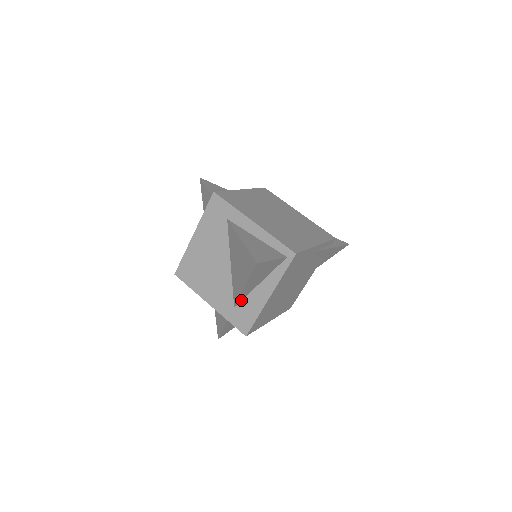
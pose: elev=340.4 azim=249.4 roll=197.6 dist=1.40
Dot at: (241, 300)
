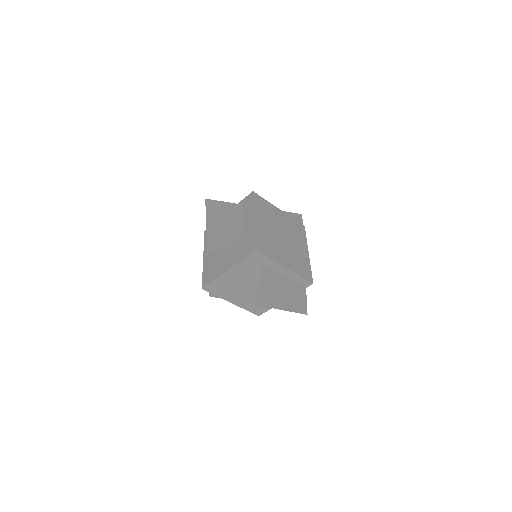
Dot at: occluded
